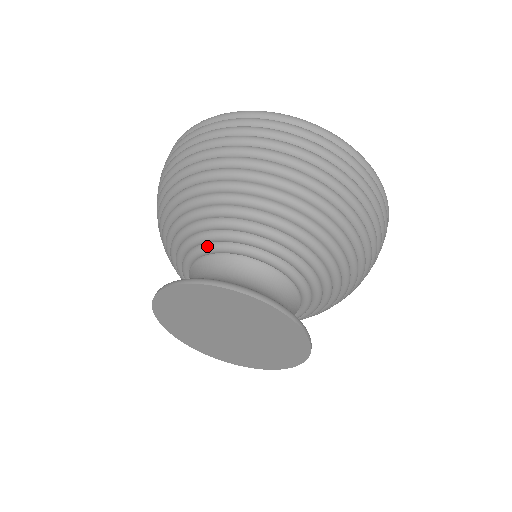
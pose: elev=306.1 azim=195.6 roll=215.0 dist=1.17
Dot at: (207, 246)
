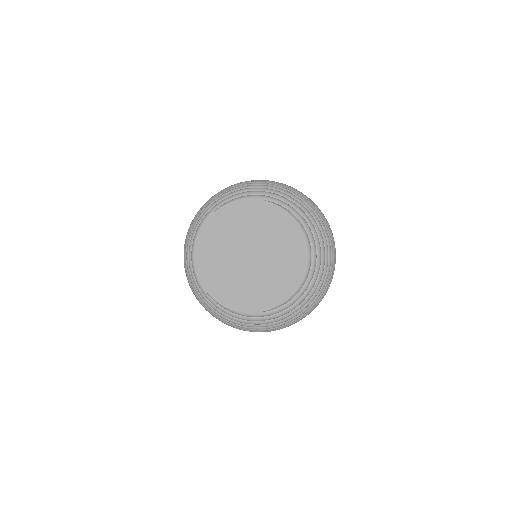
Dot at: occluded
